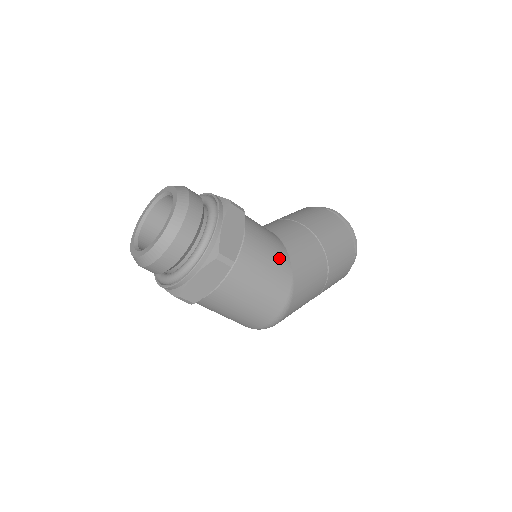
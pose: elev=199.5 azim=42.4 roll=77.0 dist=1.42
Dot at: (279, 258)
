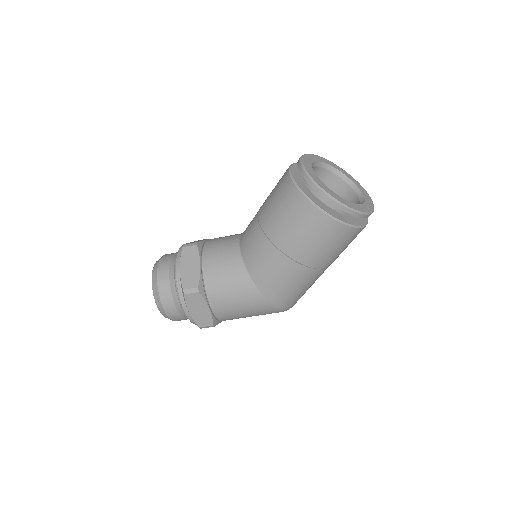
Dot at: (249, 300)
